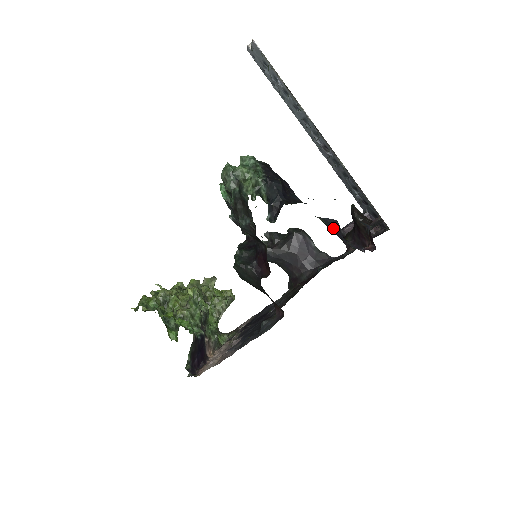
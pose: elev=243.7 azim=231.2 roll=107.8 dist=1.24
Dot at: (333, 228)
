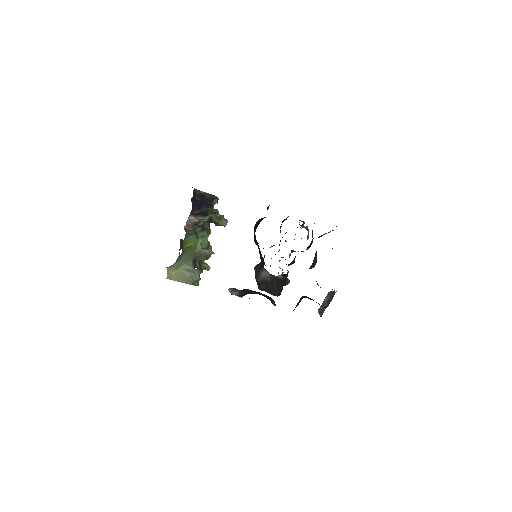
Dot at: occluded
